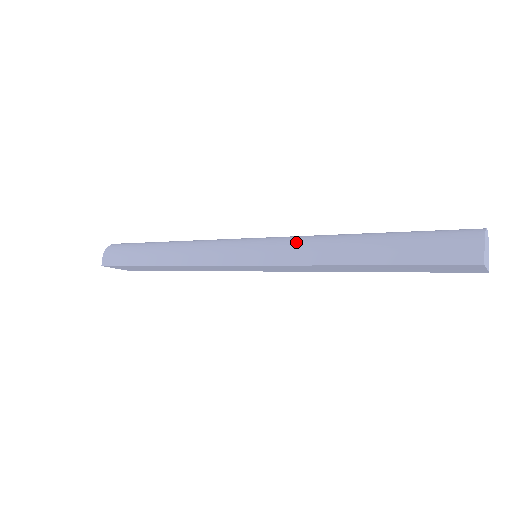
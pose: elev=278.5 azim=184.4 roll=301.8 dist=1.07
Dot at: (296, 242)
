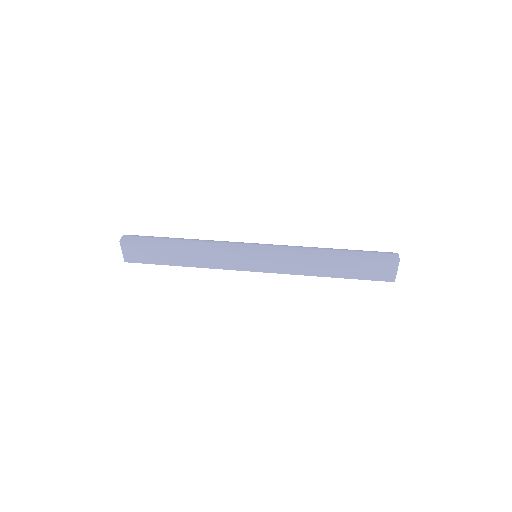
Dot at: occluded
